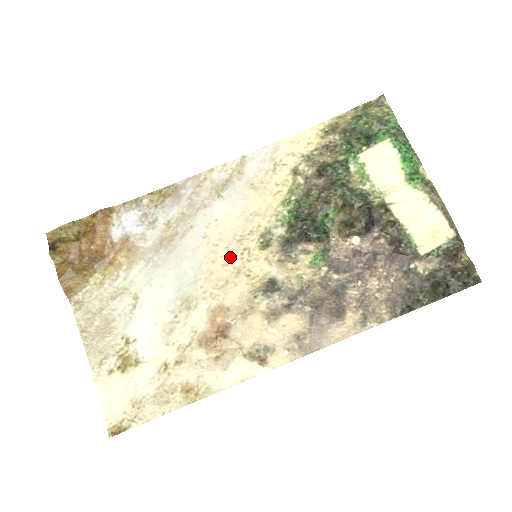
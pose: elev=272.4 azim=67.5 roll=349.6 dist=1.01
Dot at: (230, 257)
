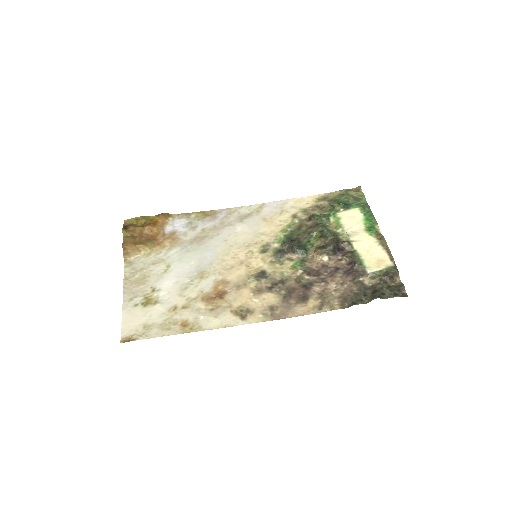
Dot at: (239, 254)
